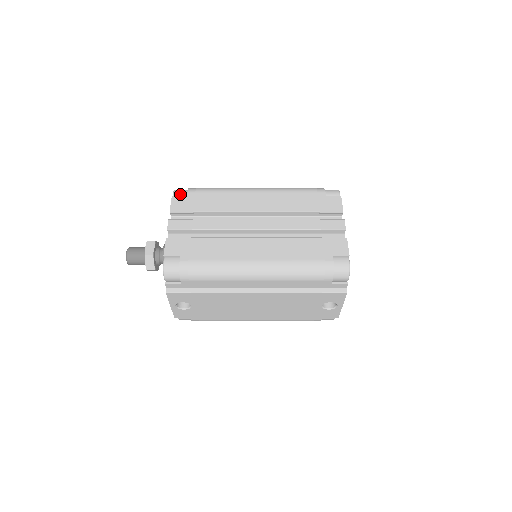
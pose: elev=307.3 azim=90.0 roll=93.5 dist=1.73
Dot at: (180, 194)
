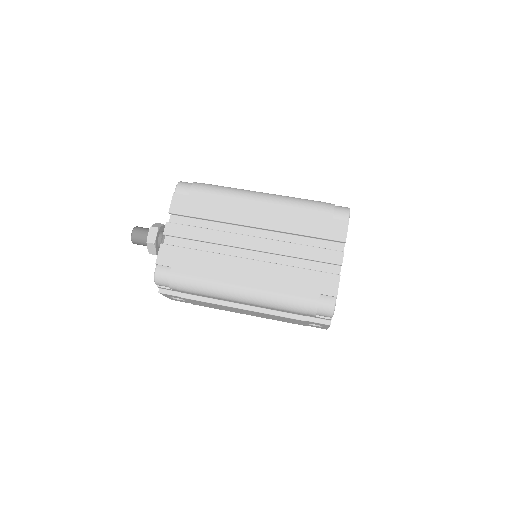
Dot at: (182, 191)
